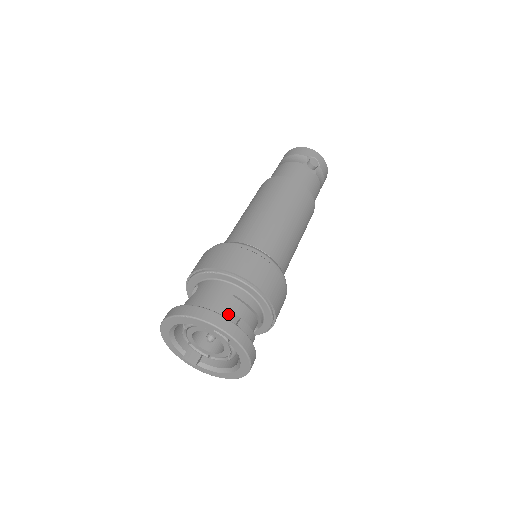
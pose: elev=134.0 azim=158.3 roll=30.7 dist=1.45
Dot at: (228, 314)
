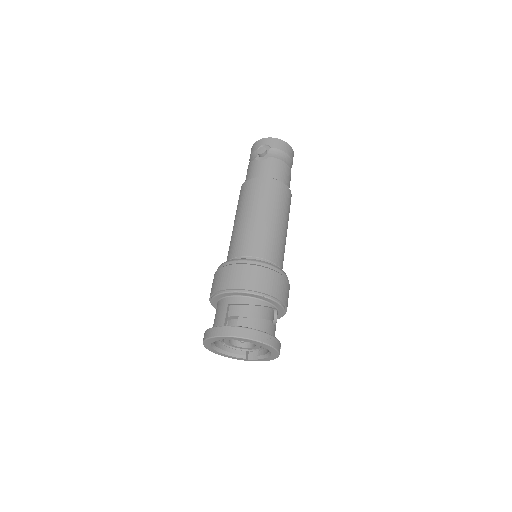
Dot at: (235, 319)
